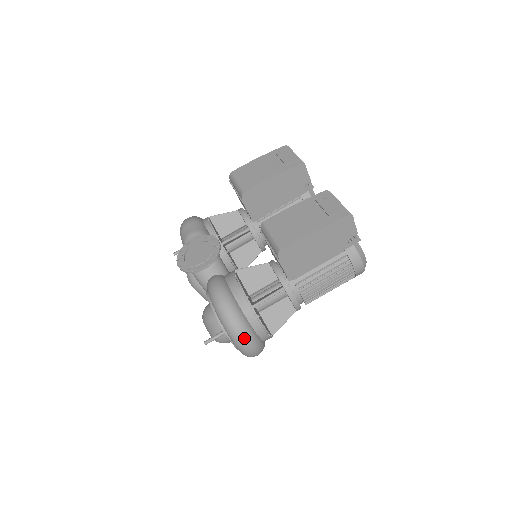
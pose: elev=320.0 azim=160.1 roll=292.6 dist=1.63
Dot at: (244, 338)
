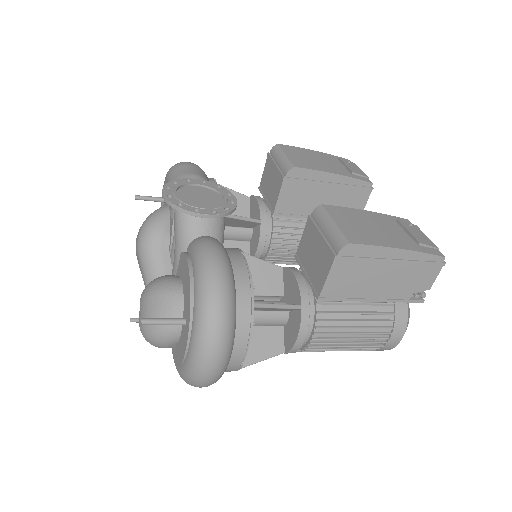
Dot at: (219, 343)
